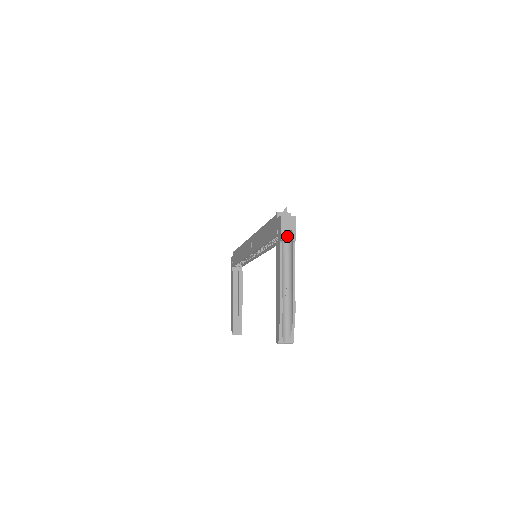
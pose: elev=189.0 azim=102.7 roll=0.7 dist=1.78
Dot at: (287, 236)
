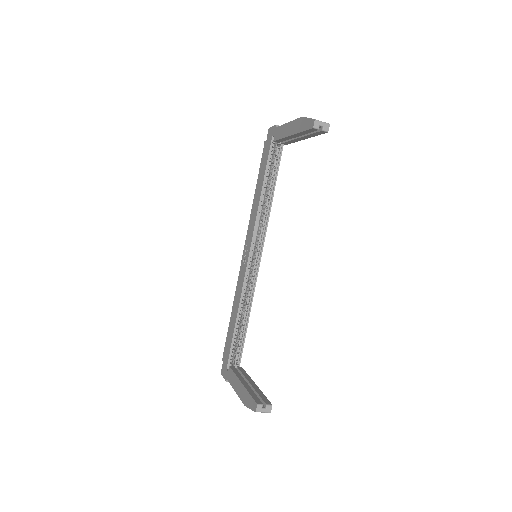
Dot at: occluded
